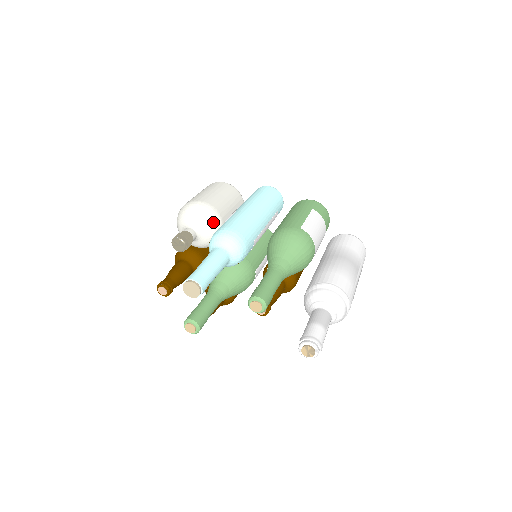
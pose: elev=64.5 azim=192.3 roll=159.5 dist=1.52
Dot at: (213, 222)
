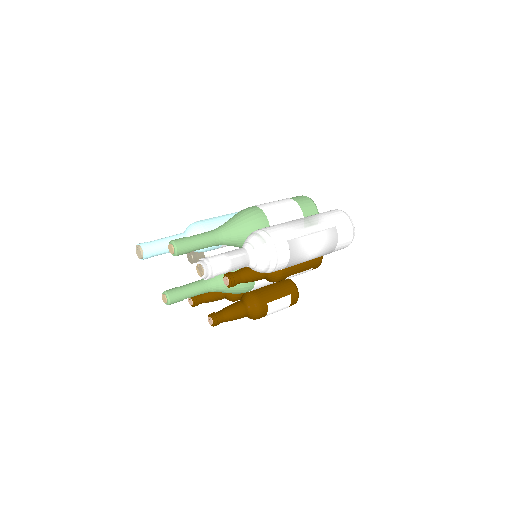
Dot at: occluded
